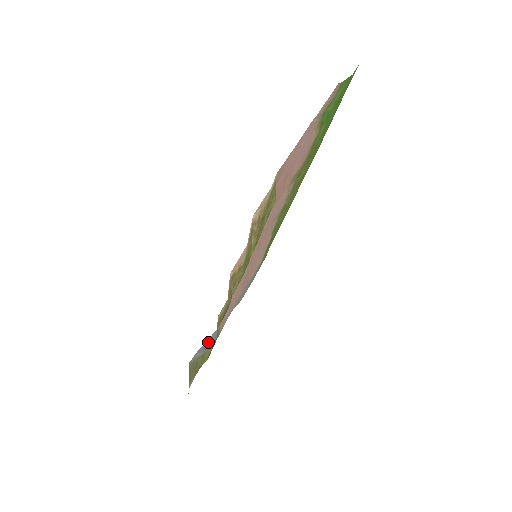
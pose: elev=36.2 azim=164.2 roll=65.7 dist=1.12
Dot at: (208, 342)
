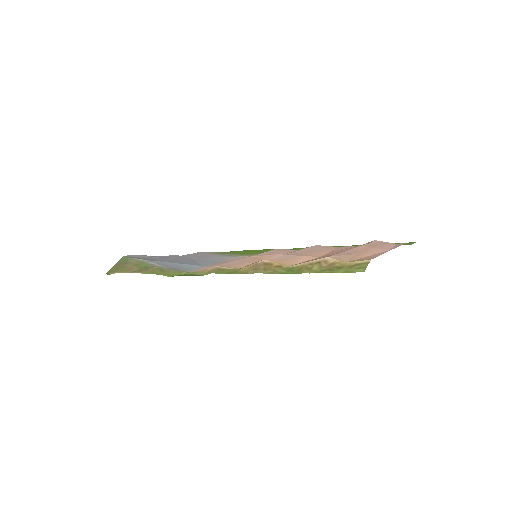
Dot at: (171, 264)
